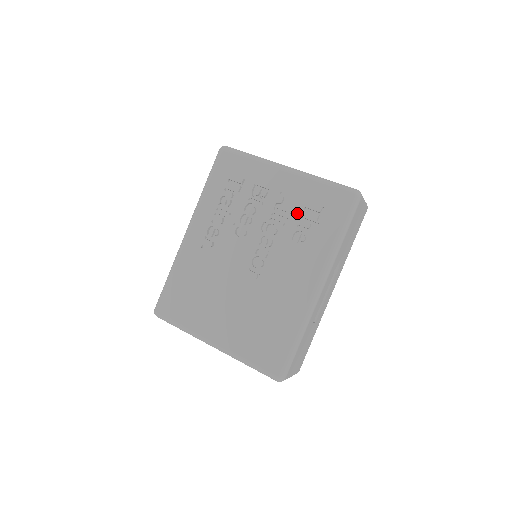
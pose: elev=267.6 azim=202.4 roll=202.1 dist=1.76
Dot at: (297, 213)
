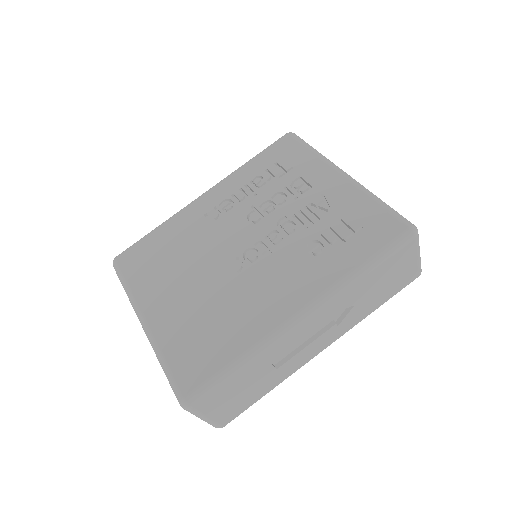
Dot at: (328, 221)
